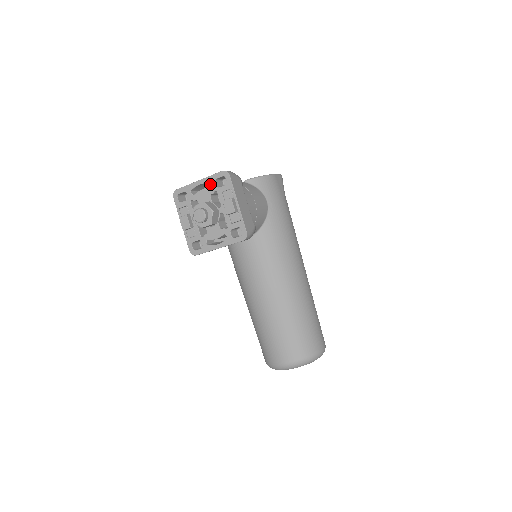
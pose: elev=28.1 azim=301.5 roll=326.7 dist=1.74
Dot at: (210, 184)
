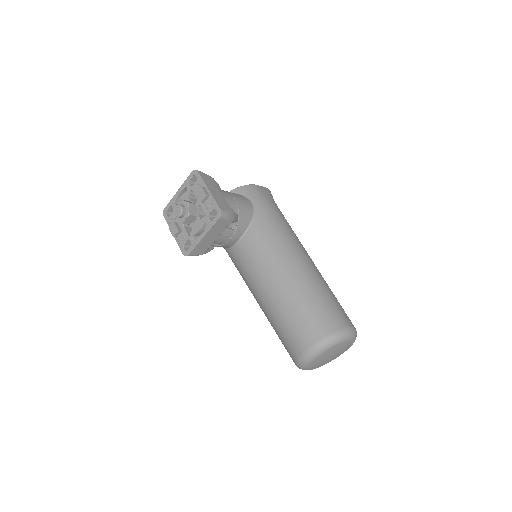
Dot at: occluded
